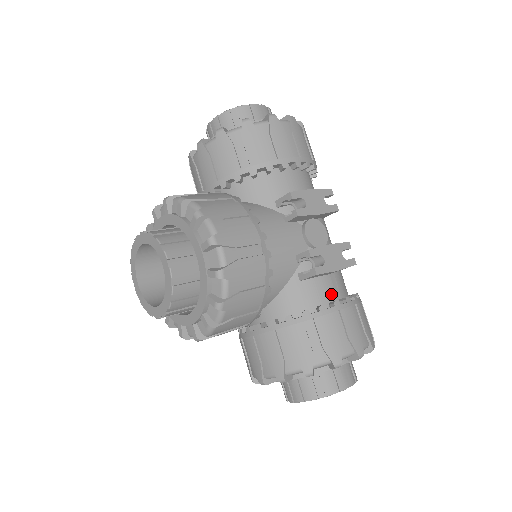
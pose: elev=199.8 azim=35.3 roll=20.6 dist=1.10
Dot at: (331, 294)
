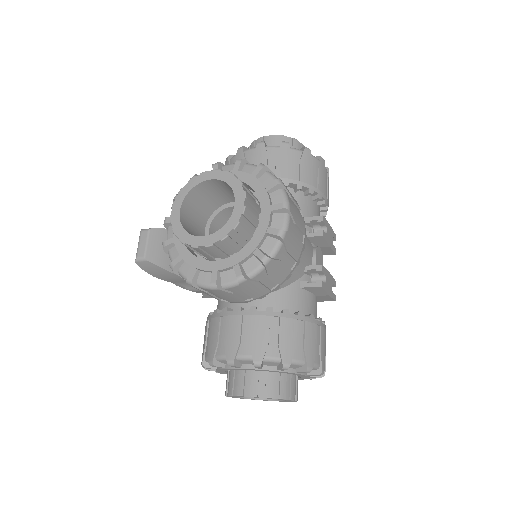
Dot at: (314, 312)
